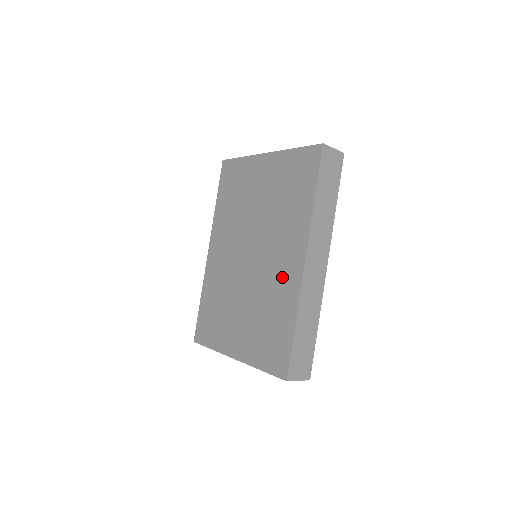
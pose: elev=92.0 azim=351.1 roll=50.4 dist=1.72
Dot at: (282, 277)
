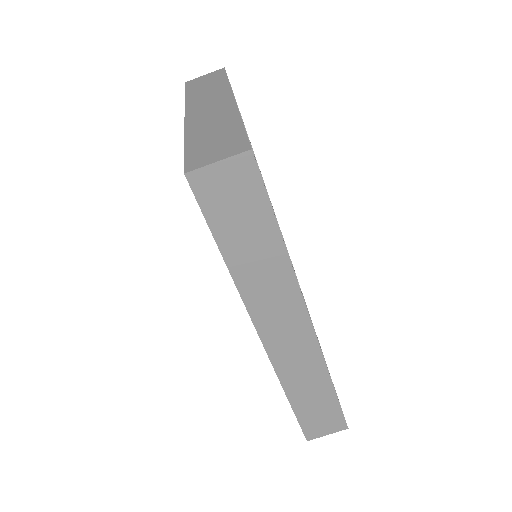
Dot at: occluded
